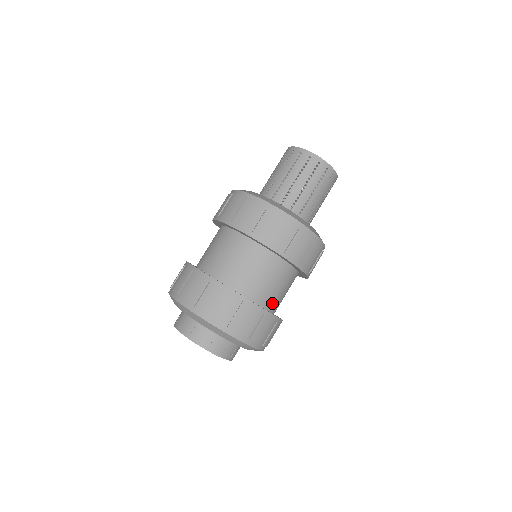
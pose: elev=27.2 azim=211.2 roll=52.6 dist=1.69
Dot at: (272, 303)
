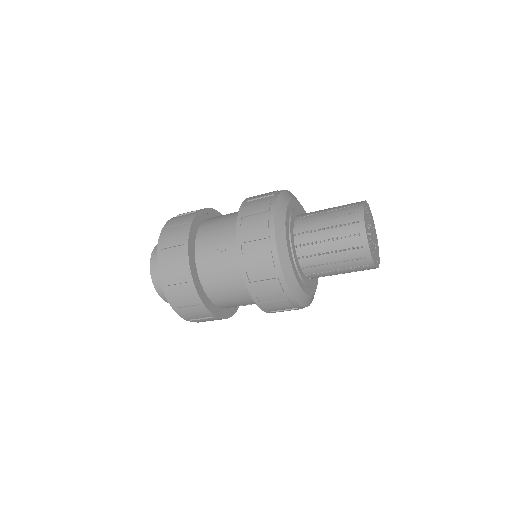
Dot at: occluded
